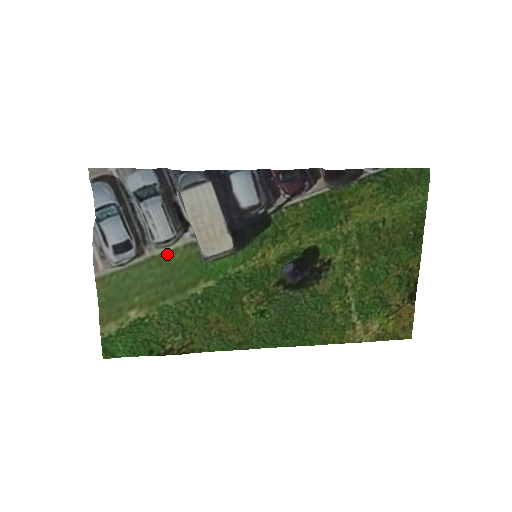
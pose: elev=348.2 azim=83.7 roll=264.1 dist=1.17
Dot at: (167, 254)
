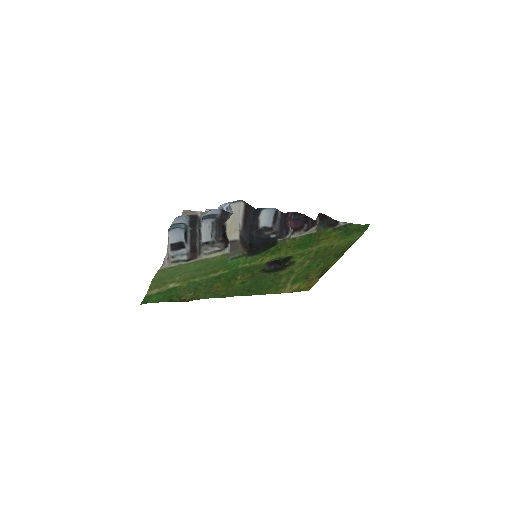
Dot at: (210, 259)
